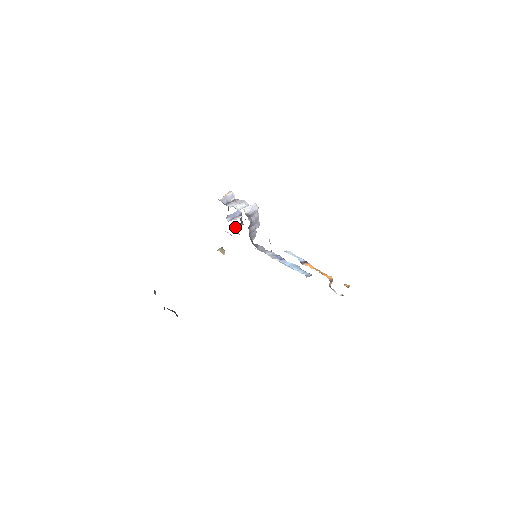
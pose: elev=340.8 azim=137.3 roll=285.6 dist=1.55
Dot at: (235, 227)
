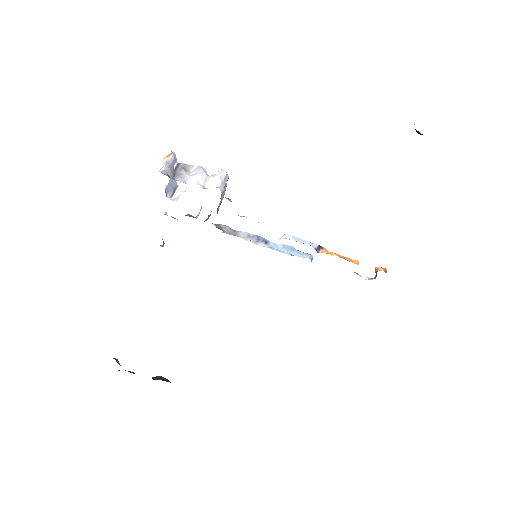
Dot at: occluded
